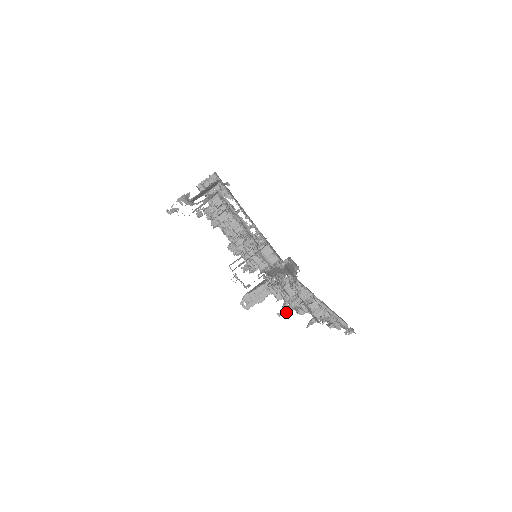
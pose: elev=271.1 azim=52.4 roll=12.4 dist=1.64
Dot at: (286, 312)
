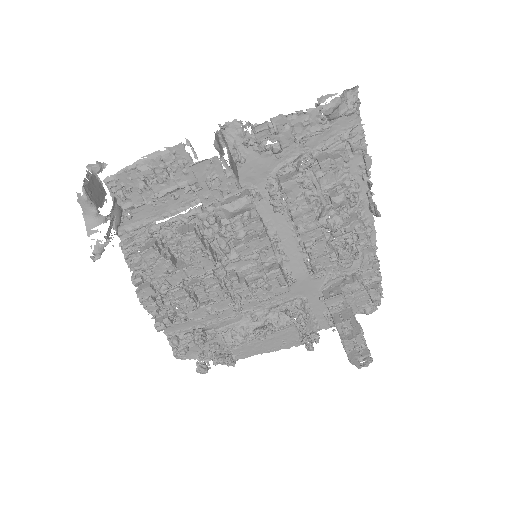
Dot at: (357, 250)
